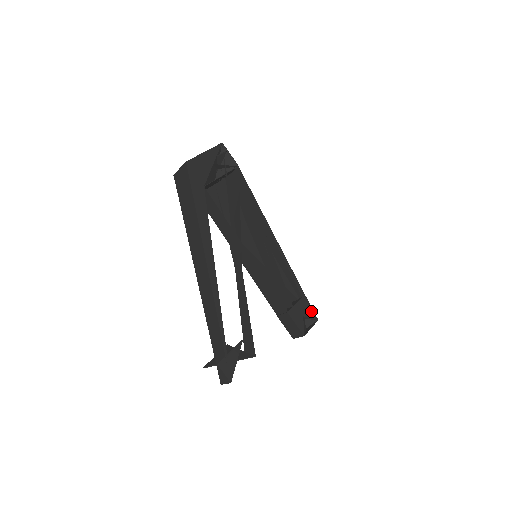
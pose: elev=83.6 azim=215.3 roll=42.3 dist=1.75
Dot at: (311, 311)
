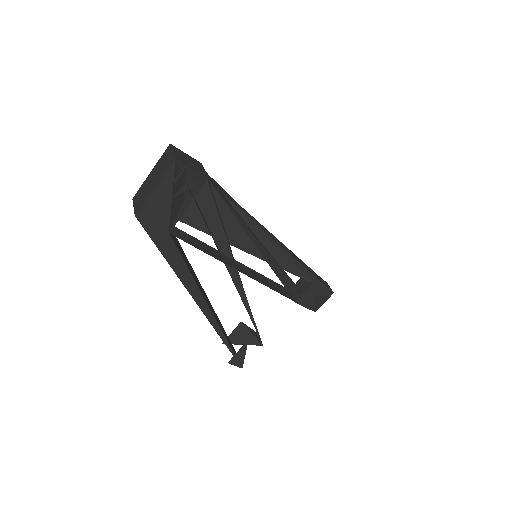
Dot at: (325, 289)
